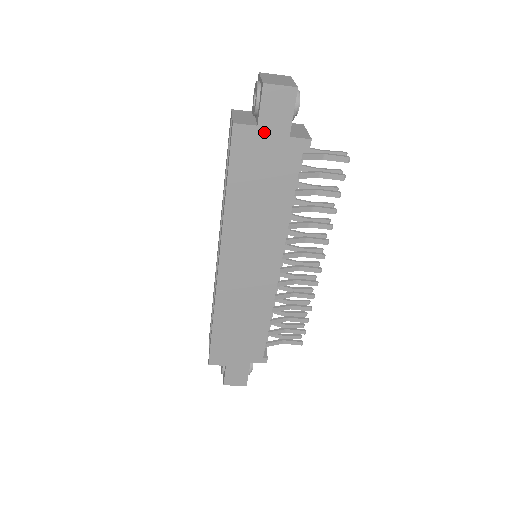
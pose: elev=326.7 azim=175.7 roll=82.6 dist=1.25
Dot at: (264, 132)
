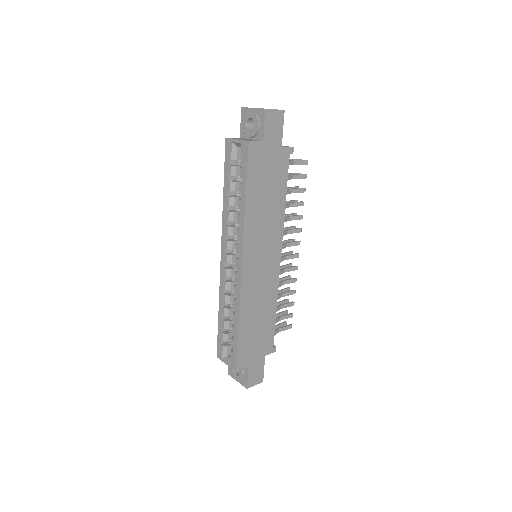
Dot at: (267, 146)
